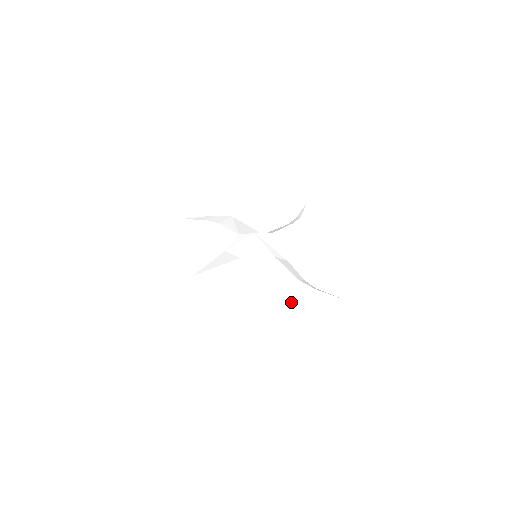
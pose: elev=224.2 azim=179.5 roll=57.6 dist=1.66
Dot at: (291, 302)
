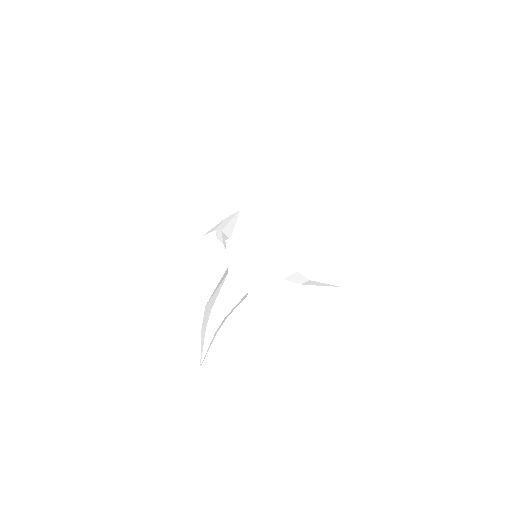
Dot at: (282, 311)
